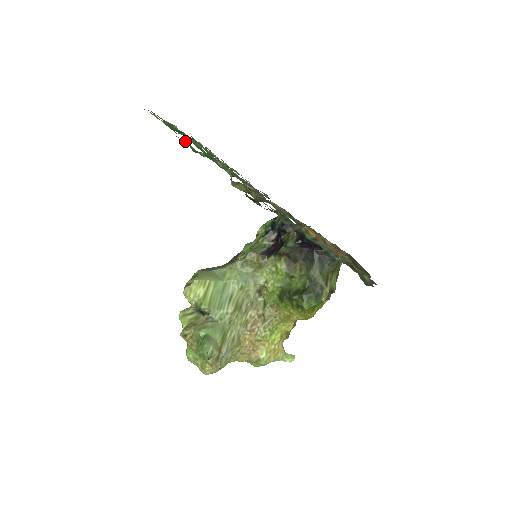
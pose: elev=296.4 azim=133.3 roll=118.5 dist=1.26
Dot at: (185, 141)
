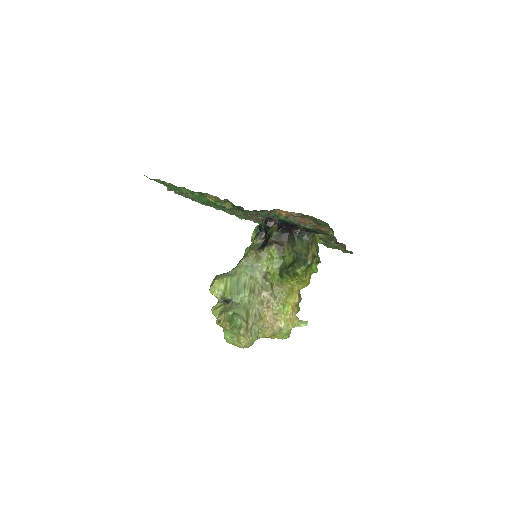
Dot at: (183, 190)
